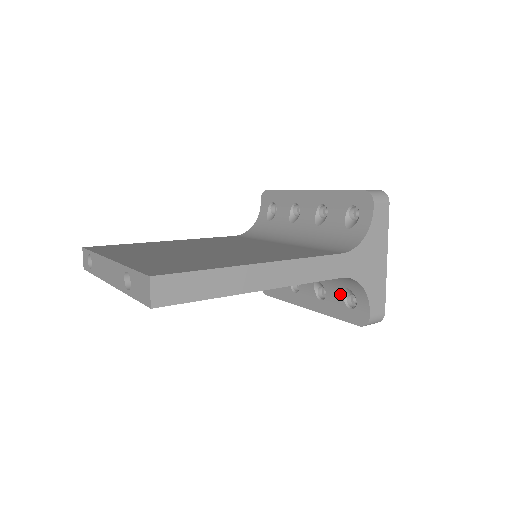
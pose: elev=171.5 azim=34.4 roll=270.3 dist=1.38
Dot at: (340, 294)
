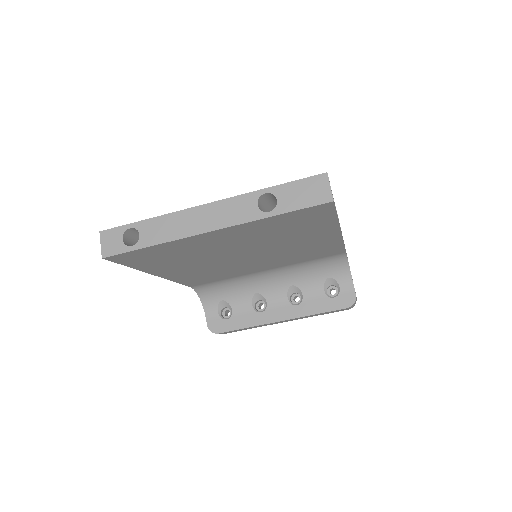
Dot at: (320, 288)
